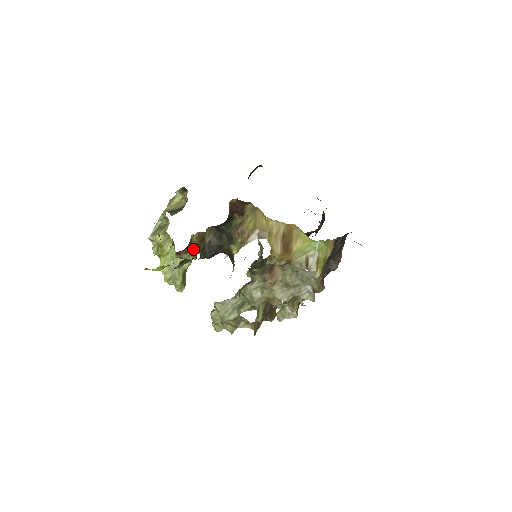
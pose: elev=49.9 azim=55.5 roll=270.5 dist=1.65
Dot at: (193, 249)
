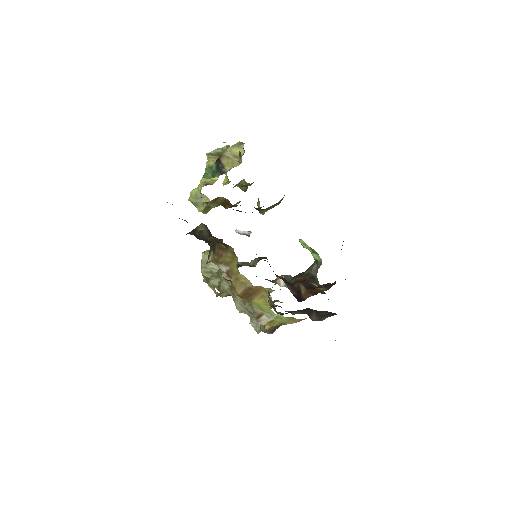
Dot at: (218, 203)
